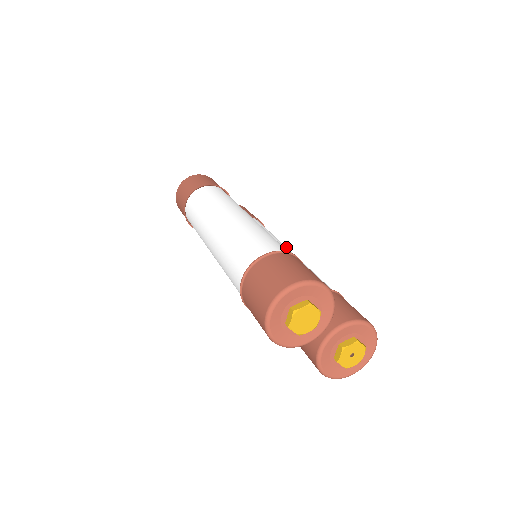
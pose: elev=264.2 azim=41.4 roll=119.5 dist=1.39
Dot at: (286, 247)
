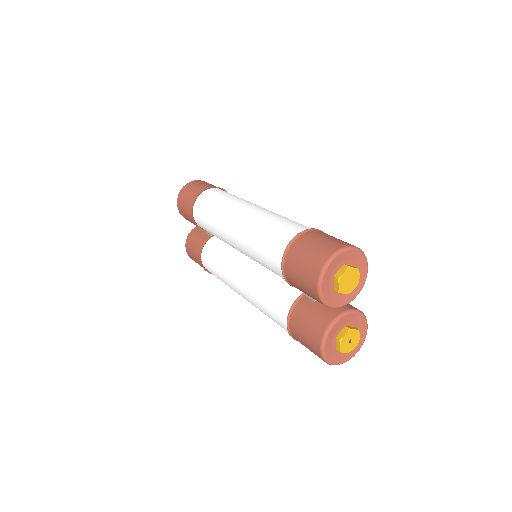
Dot at: occluded
